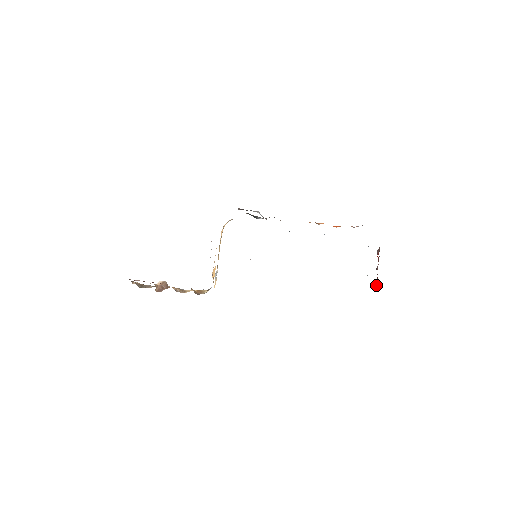
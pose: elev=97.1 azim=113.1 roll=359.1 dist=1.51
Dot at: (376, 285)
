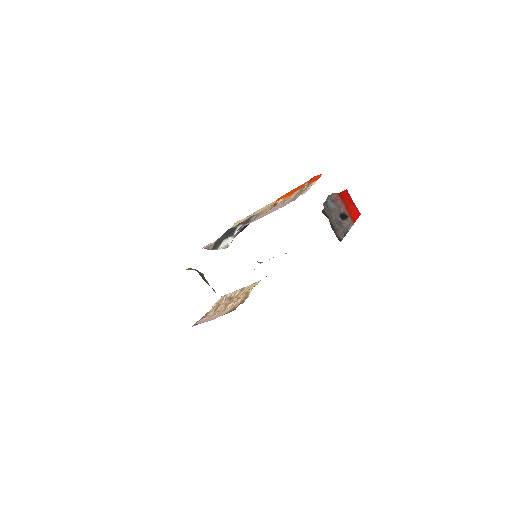
Dot at: (351, 225)
